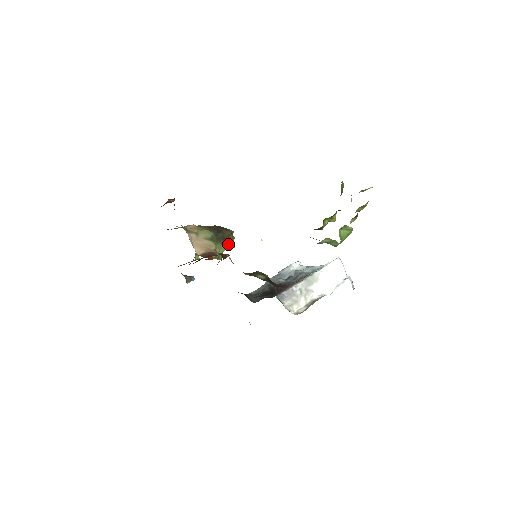
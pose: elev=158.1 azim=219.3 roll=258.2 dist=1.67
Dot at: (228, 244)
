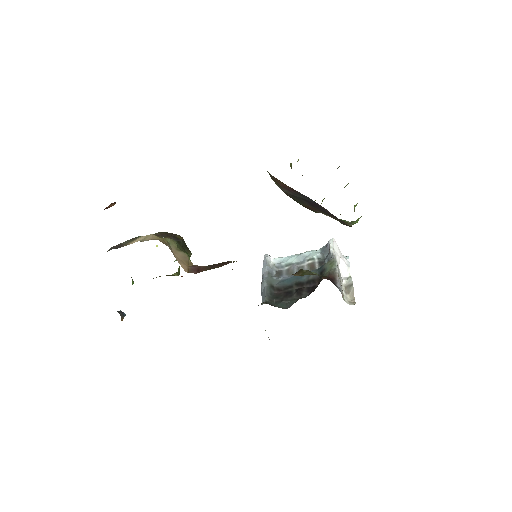
Dot at: occluded
